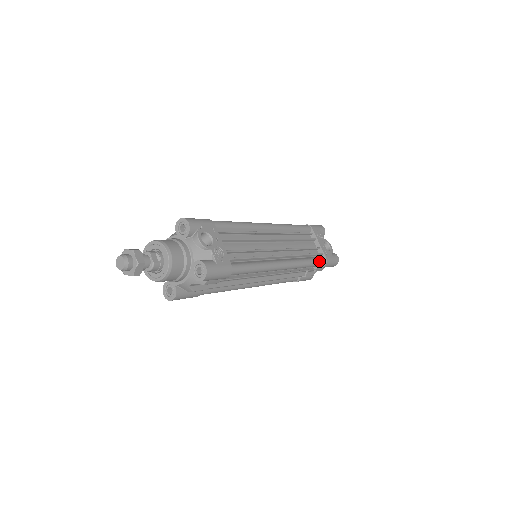
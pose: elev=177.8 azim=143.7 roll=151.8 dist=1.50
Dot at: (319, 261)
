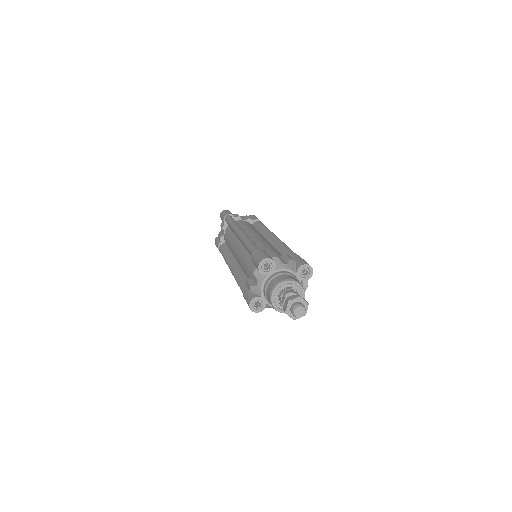
Dot at: occluded
